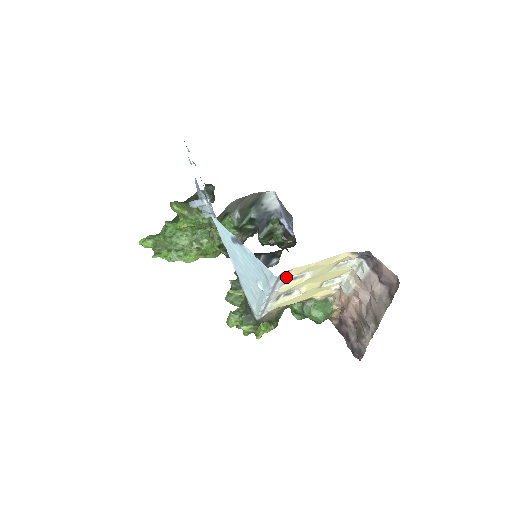
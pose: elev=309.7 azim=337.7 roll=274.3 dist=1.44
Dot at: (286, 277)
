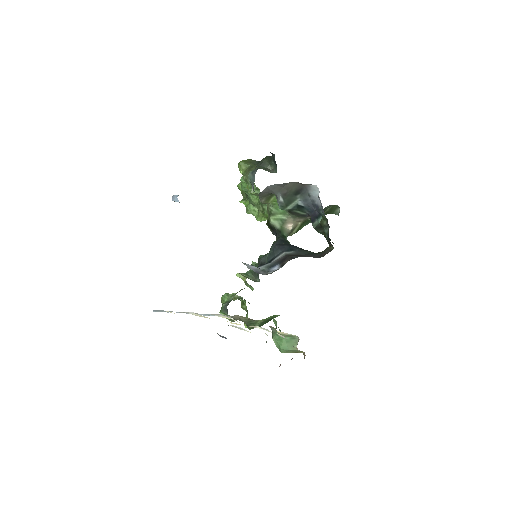
Dot at: occluded
